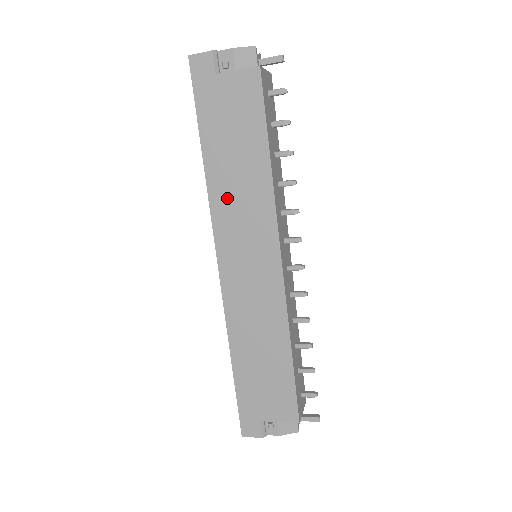
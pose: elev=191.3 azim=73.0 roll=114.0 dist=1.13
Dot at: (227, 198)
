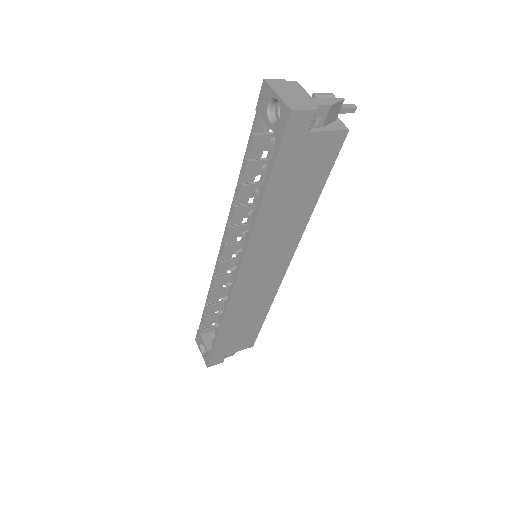
Dot at: (268, 232)
